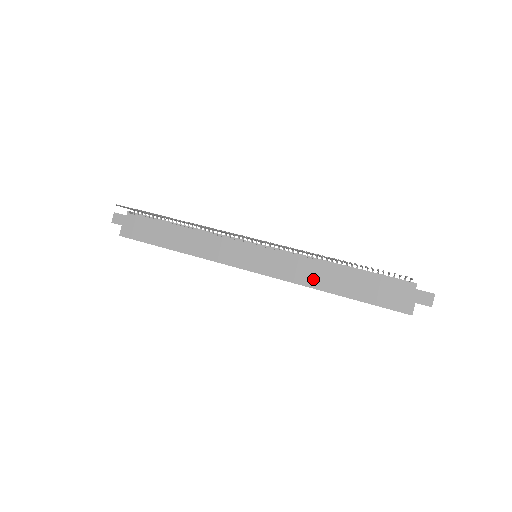
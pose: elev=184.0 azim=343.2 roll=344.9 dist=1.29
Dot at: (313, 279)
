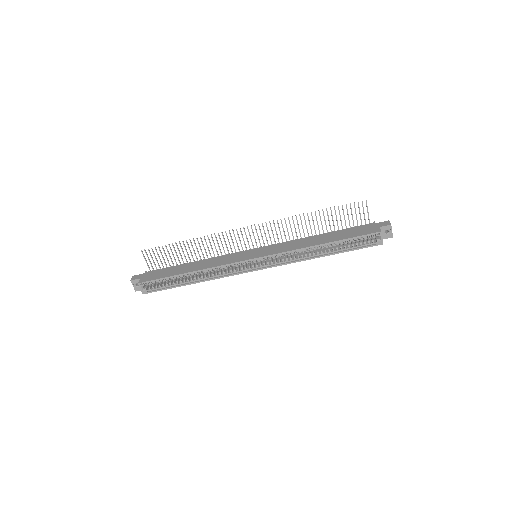
Dot at: (303, 244)
